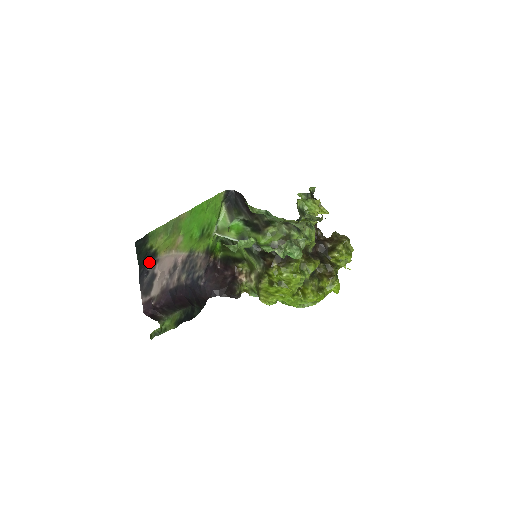
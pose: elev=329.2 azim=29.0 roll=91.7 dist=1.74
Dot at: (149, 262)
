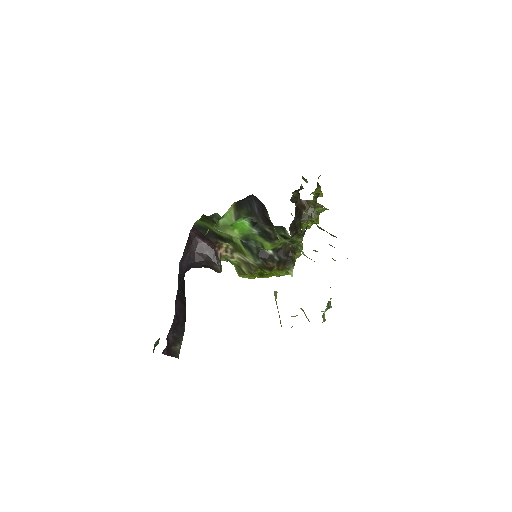
Dot at: occluded
